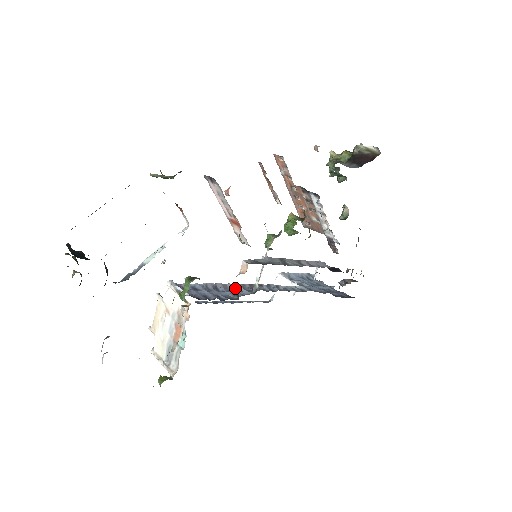
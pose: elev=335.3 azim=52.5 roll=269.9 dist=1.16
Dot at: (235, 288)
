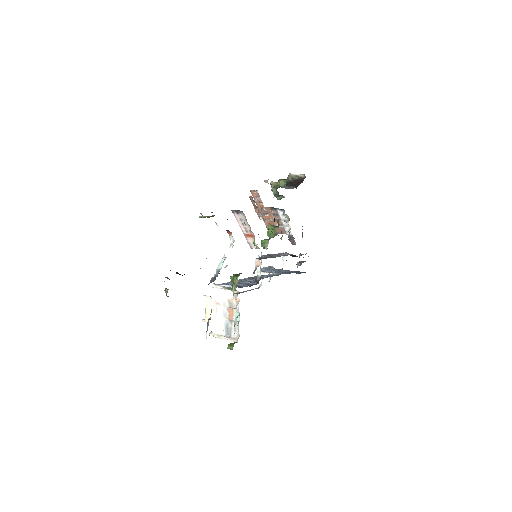
Dot at: occluded
